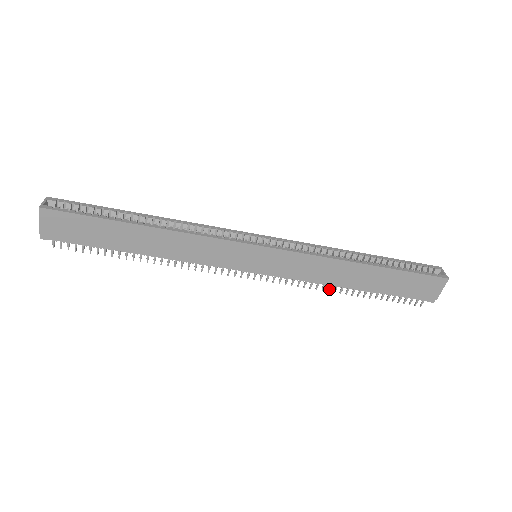
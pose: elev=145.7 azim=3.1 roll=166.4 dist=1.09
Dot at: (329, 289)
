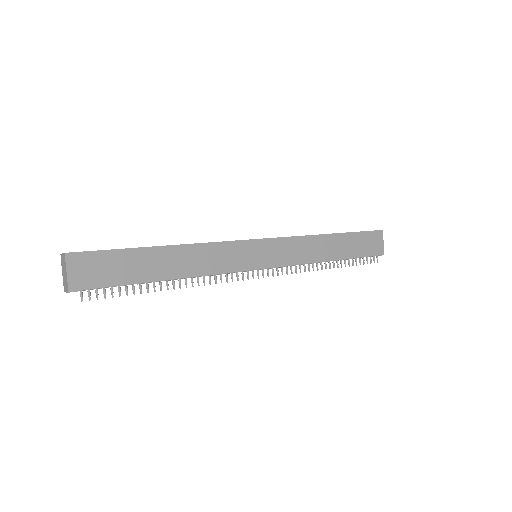
Dot at: occluded
